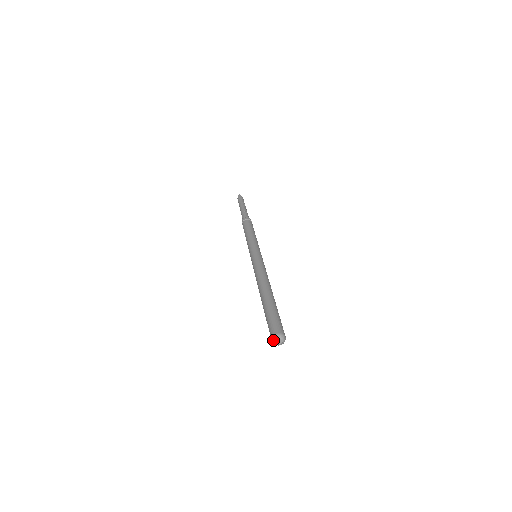
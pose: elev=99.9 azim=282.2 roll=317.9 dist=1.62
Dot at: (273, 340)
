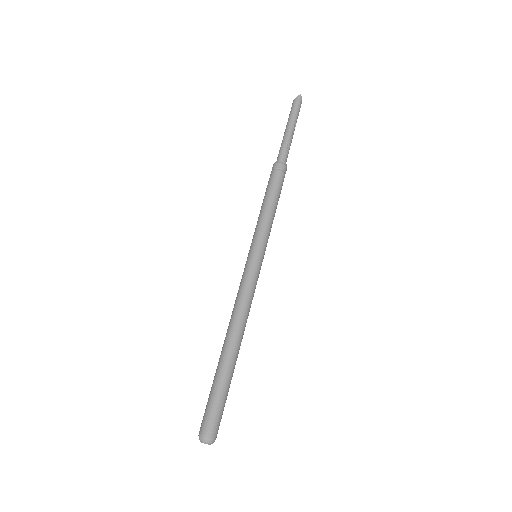
Dot at: (200, 439)
